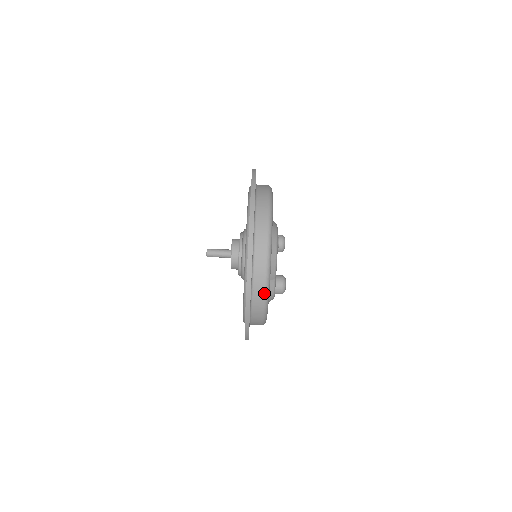
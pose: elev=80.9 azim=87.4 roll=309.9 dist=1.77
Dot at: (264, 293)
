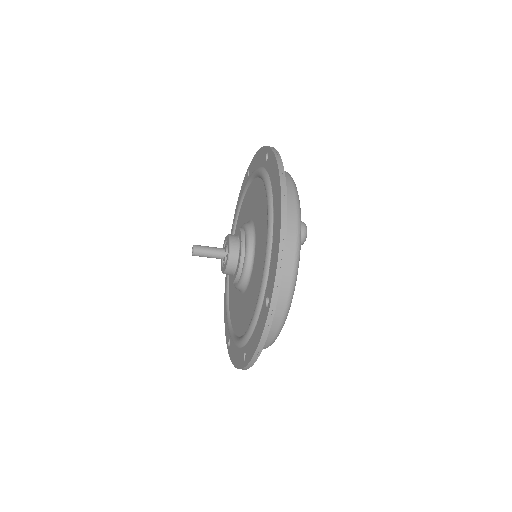
Dot at: occluded
